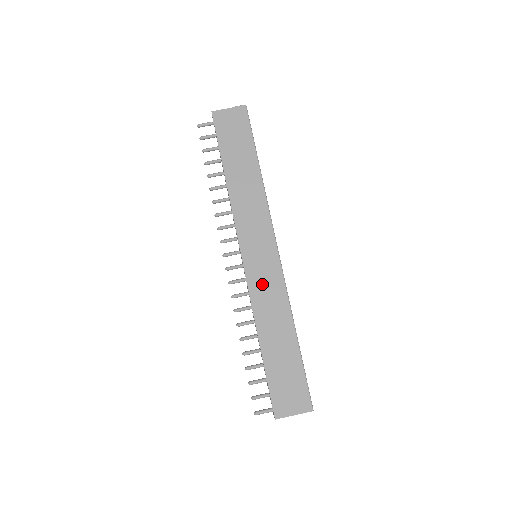
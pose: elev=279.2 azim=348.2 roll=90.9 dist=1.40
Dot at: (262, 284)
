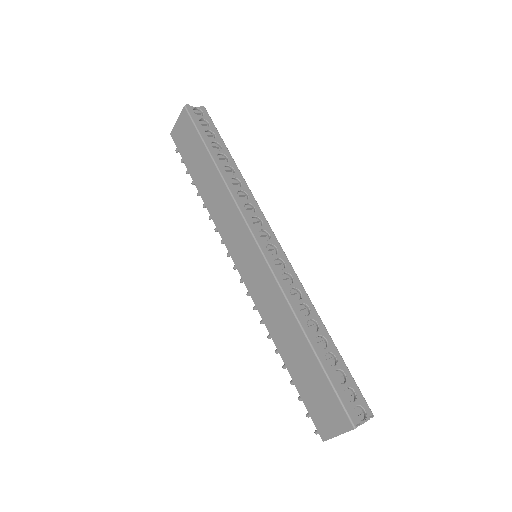
Dot at: (259, 289)
